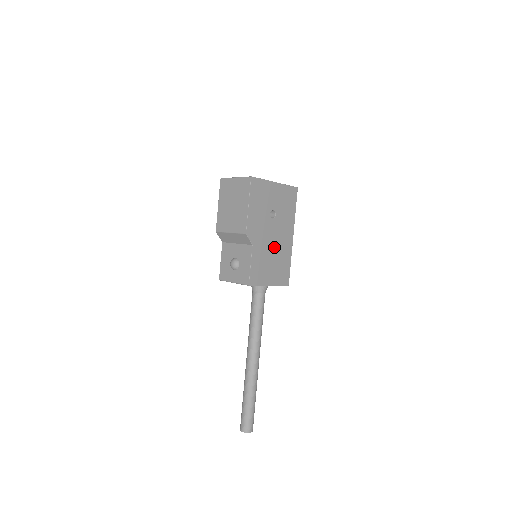
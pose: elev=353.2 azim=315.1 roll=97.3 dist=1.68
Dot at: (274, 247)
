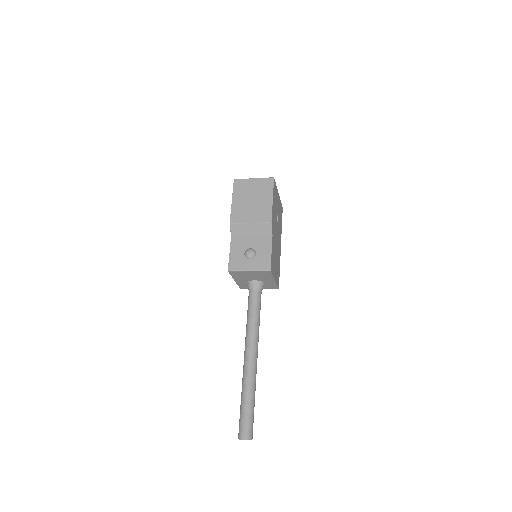
Dot at: (277, 247)
